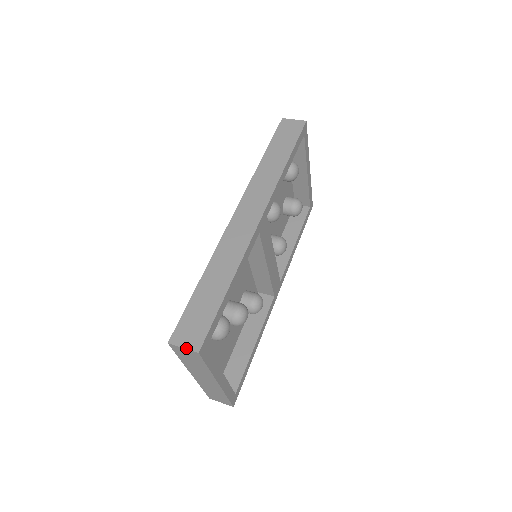
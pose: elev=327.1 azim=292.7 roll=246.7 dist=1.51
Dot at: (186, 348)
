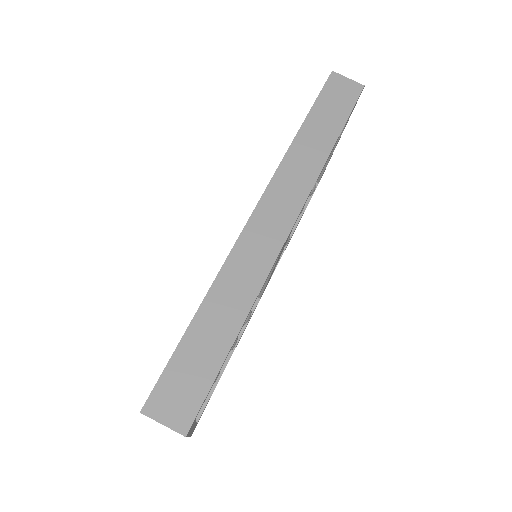
Dot at: (167, 426)
